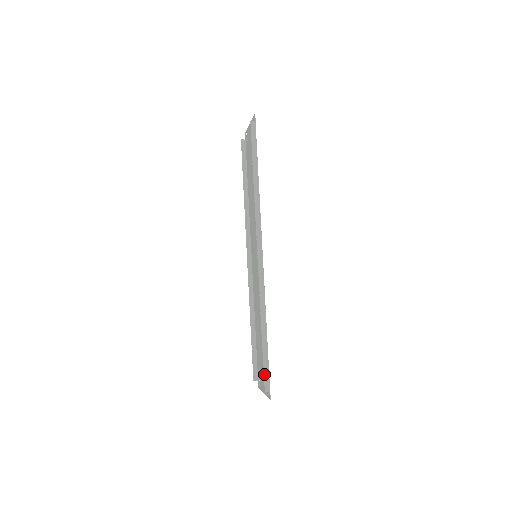
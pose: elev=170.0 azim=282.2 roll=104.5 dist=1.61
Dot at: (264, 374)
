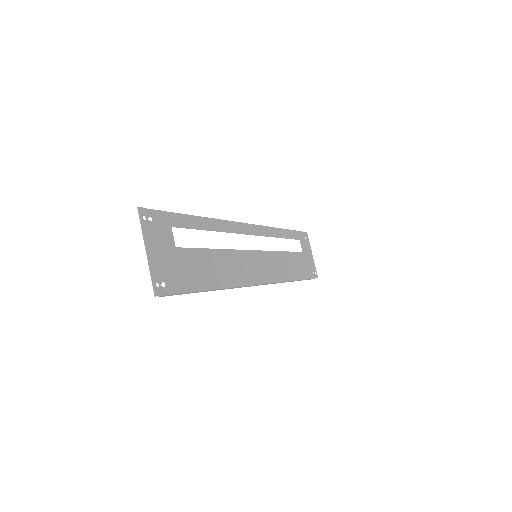
Dot at: occluded
